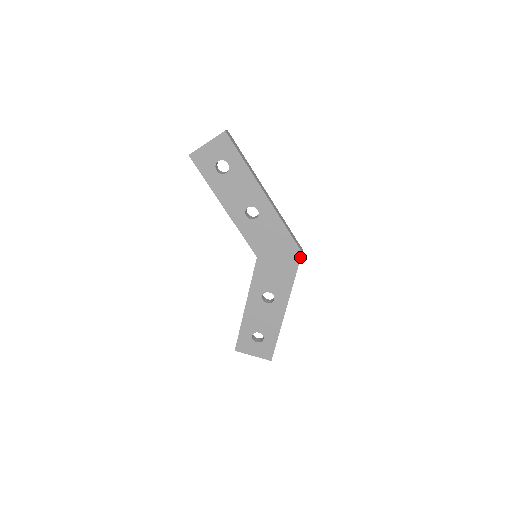
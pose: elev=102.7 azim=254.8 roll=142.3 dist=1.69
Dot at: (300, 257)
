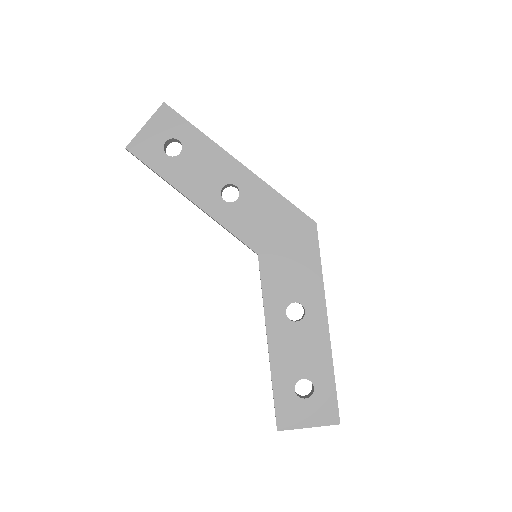
Dot at: (316, 230)
